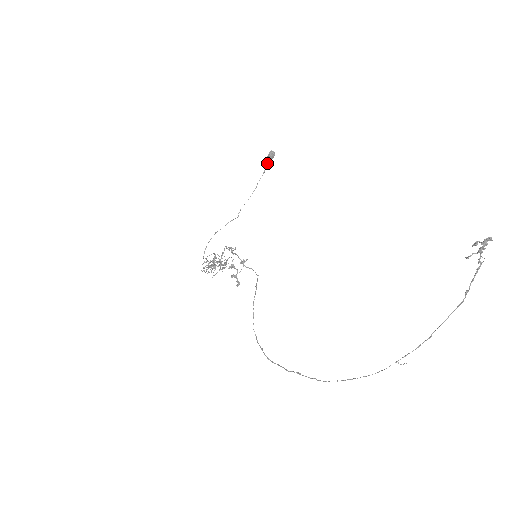
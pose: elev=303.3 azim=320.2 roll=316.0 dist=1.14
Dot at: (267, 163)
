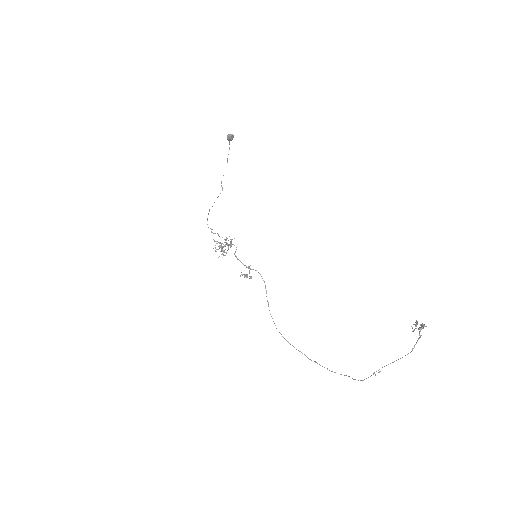
Dot at: (229, 142)
